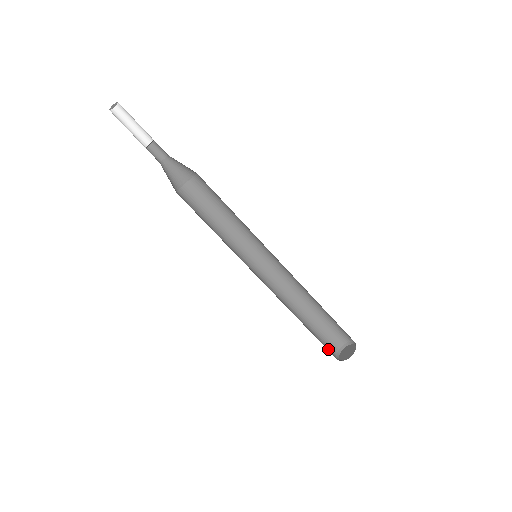
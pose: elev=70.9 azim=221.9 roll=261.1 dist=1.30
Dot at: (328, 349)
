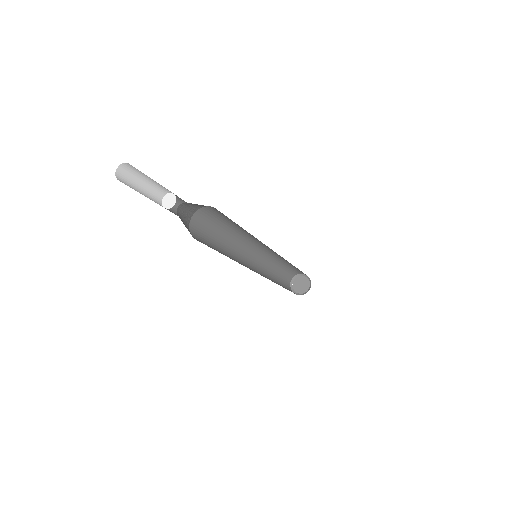
Dot at: (287, 279)
